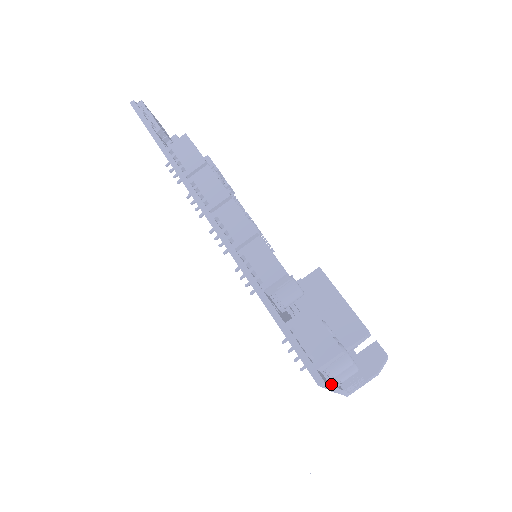
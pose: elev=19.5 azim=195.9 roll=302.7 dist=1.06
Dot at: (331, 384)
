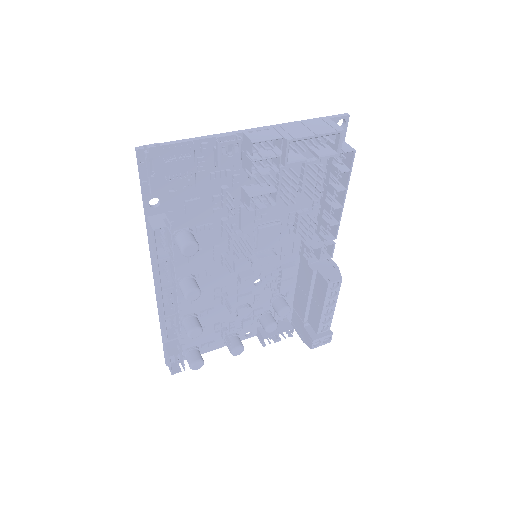
Dot at: occluded
